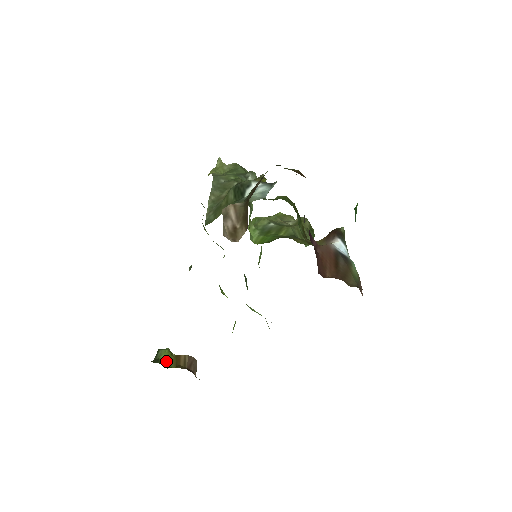
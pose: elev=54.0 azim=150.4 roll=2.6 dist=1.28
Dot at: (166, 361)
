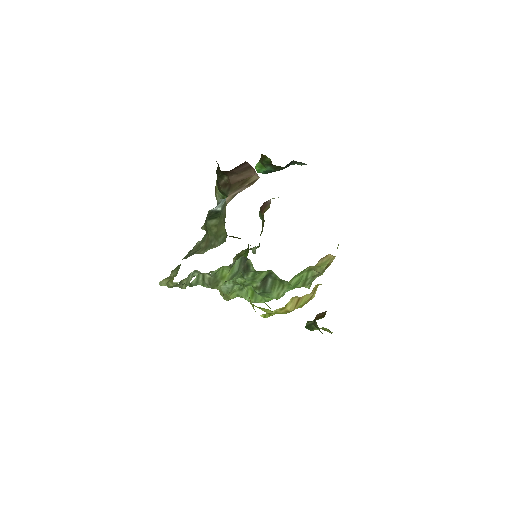
Dot at: occluded
